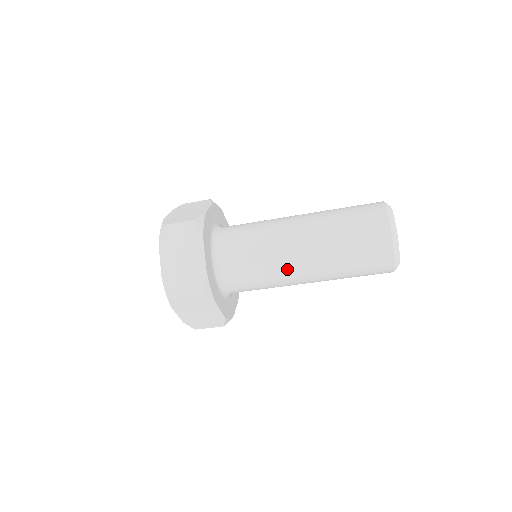
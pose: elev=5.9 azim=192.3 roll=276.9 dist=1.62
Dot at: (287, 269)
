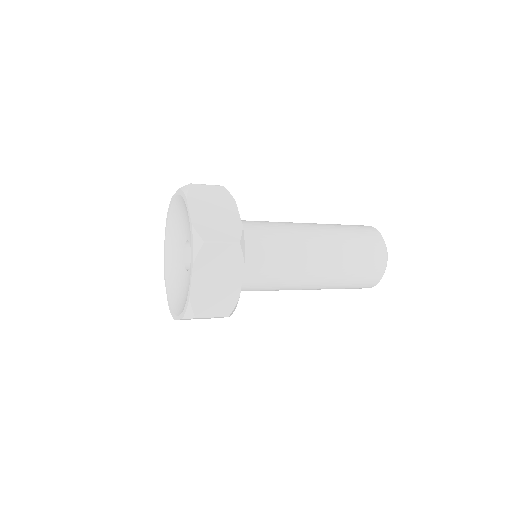
Dot at: (295, 286)
